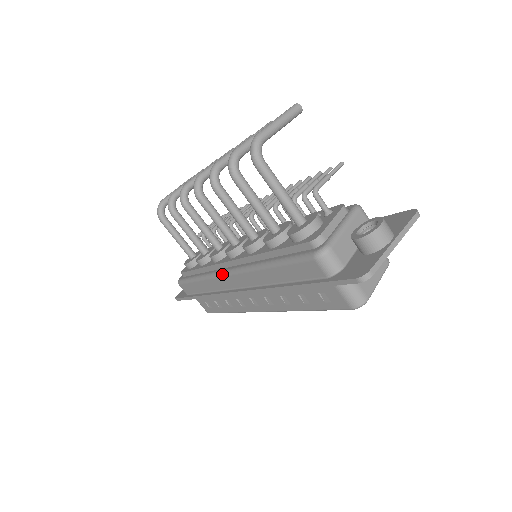
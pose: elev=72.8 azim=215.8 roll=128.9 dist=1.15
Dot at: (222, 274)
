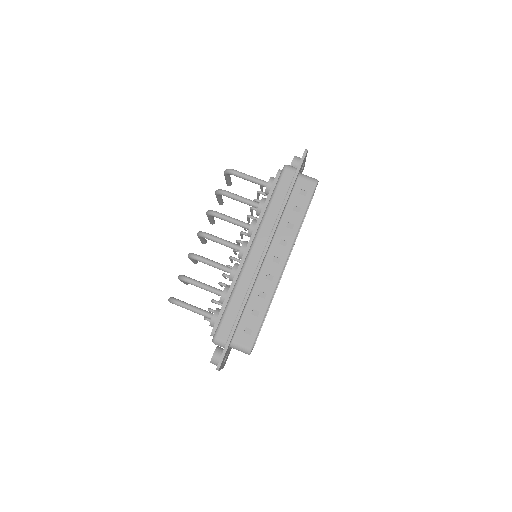
Dot at: (247, 257)
